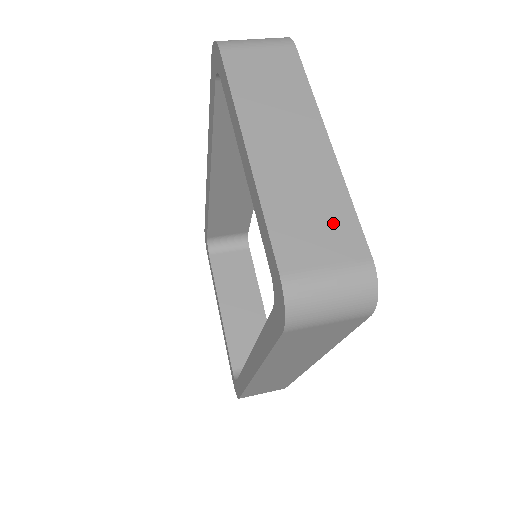
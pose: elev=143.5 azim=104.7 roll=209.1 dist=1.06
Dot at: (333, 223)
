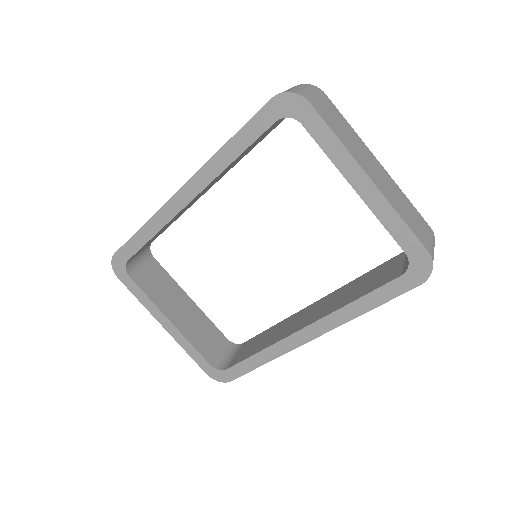
Dot at: (414, 214)
